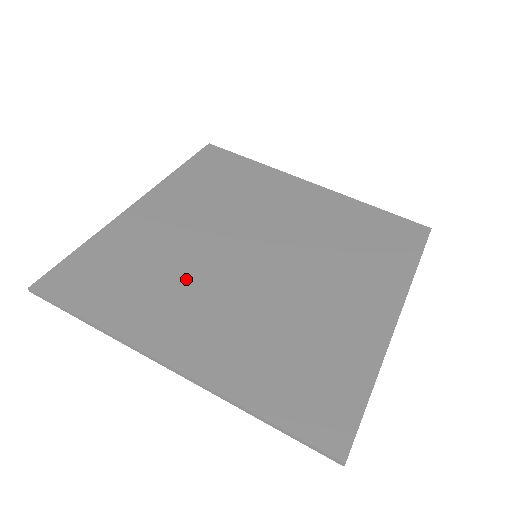
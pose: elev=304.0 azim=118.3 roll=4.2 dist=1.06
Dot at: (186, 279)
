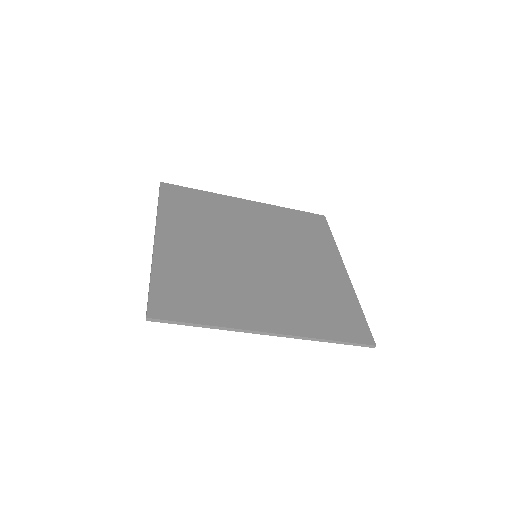
Dot at: (212, 230)
